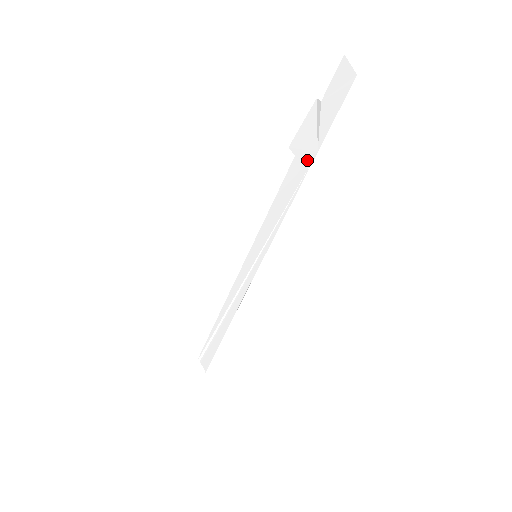
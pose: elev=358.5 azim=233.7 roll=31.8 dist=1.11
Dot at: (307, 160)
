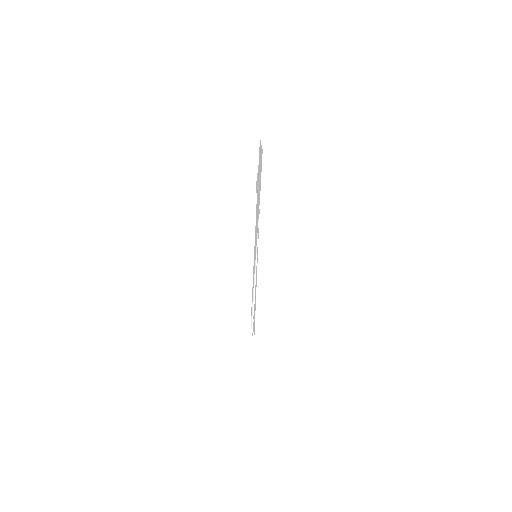
Dot at: (259, 197)
